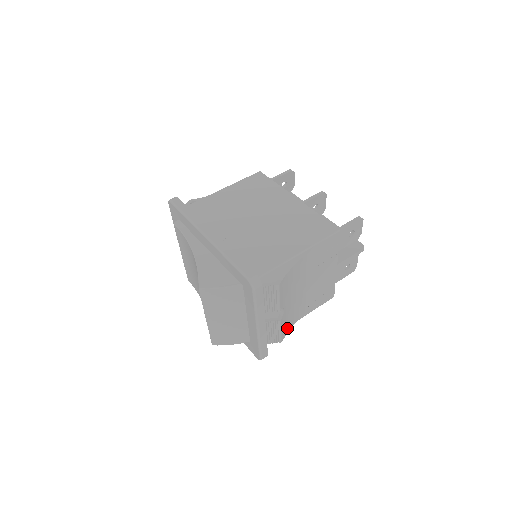
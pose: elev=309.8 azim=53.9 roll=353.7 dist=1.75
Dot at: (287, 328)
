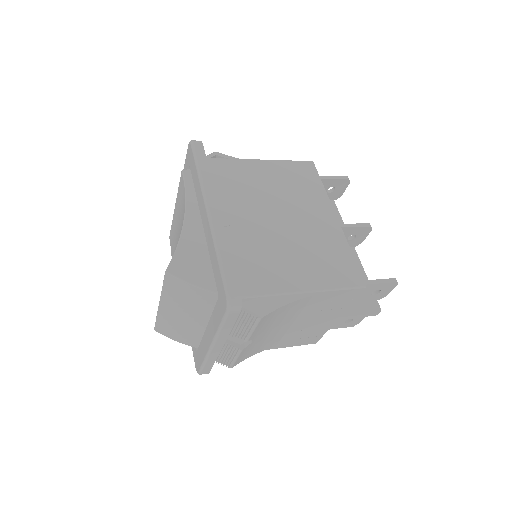
Dot at: (246, 356)
